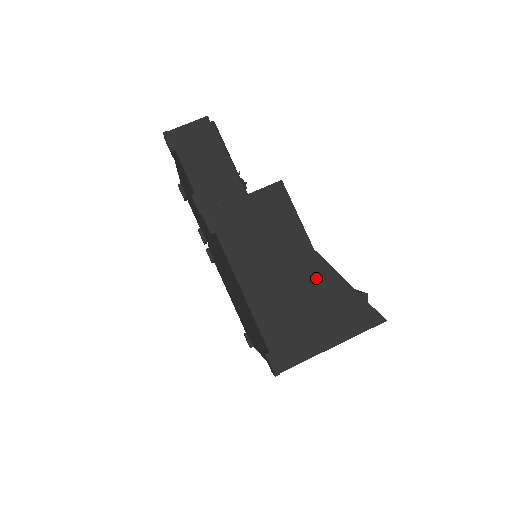
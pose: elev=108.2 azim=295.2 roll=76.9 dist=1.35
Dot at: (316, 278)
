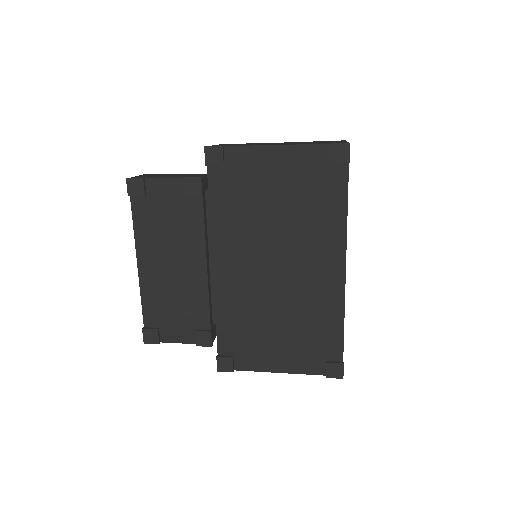
Dot at: occluded
